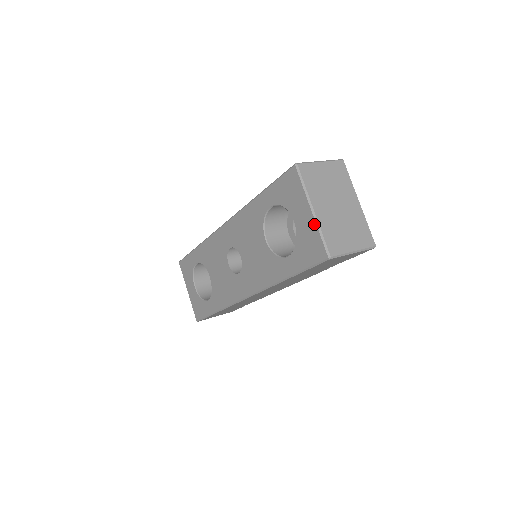
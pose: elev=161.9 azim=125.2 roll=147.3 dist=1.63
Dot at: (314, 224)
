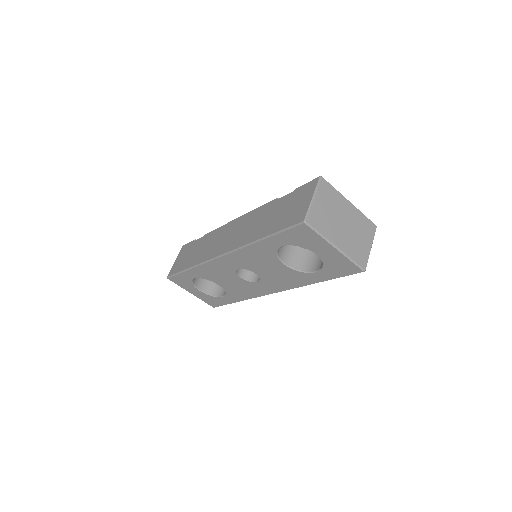
Dot at: (342, 256)
